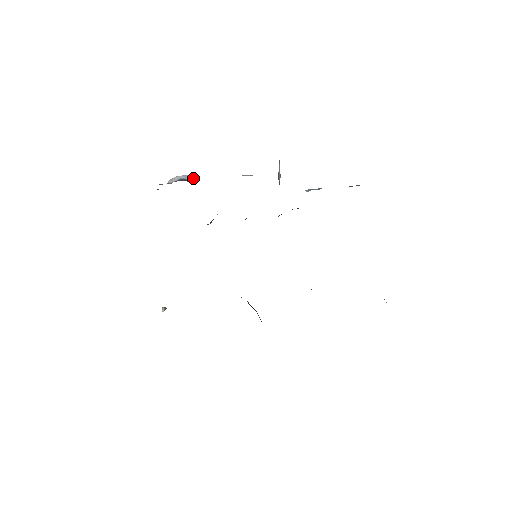
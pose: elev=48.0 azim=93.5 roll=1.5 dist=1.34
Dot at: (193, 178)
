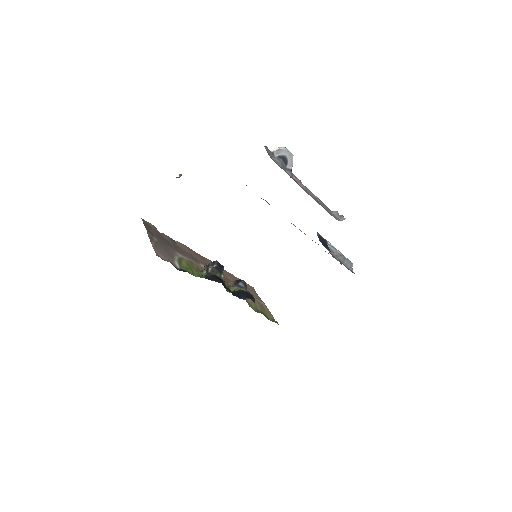
Dot at: occluded
